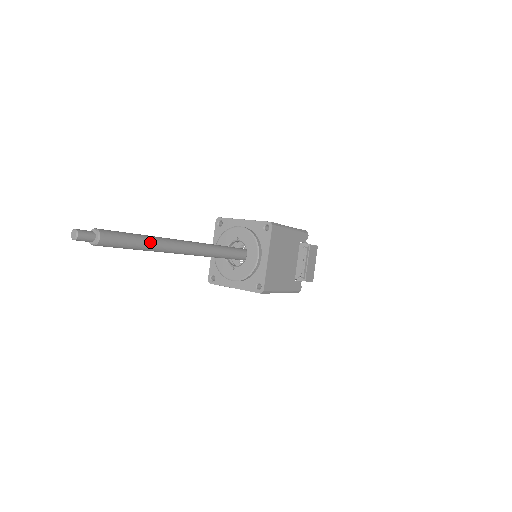
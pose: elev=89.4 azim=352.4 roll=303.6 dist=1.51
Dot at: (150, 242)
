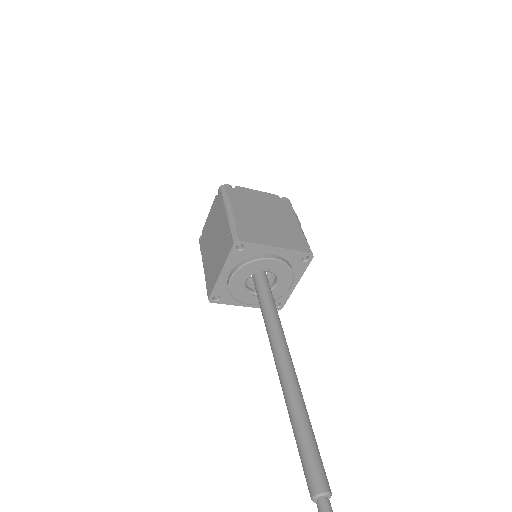
Dot at: (308, 419)
